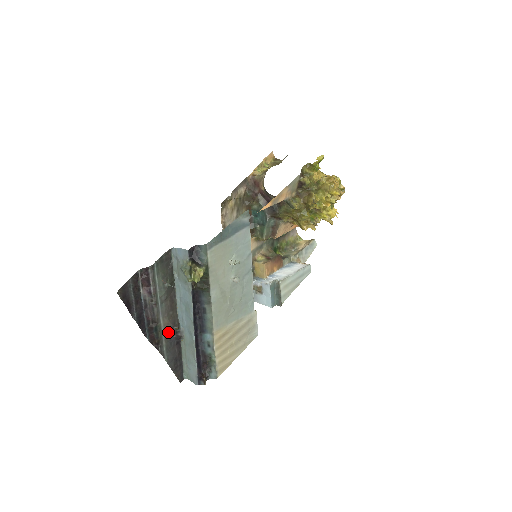
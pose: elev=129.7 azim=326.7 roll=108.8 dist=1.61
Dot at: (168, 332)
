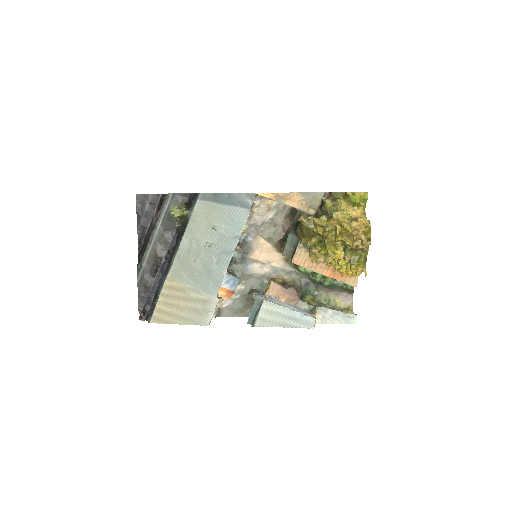
Dot at: (152, 259)
